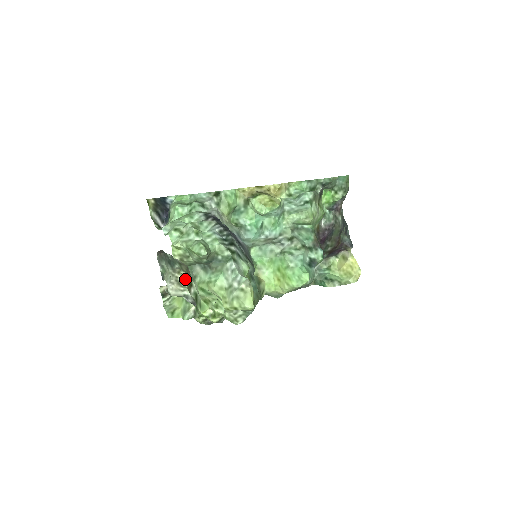
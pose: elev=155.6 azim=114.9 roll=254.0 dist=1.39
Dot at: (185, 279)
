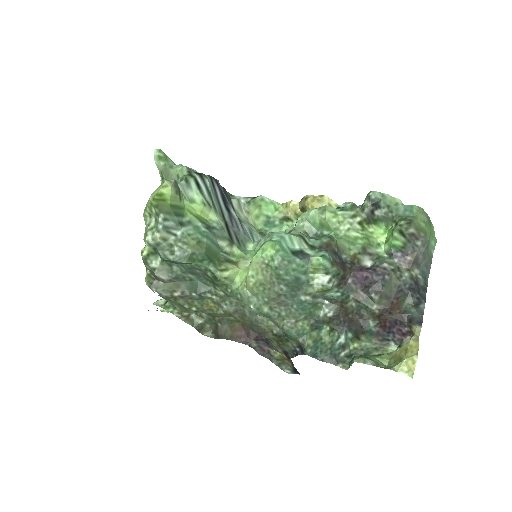
Dot at: occluded
